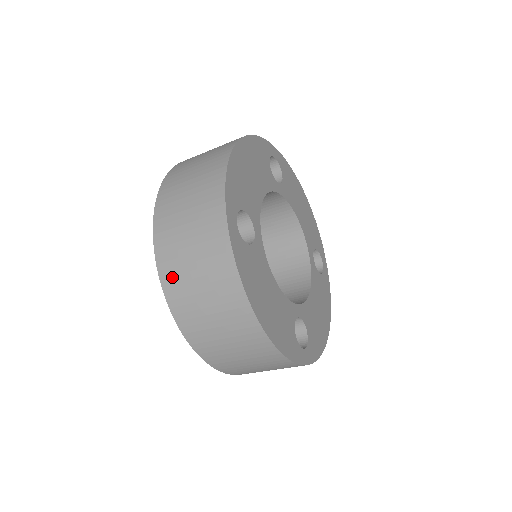
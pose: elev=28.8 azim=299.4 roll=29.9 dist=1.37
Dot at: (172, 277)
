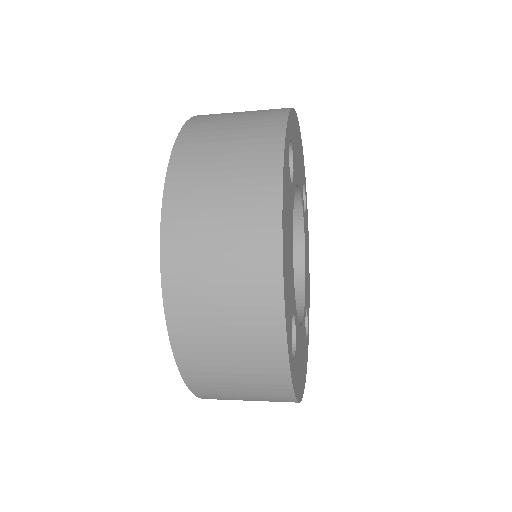
Dot at: (189, 157)
